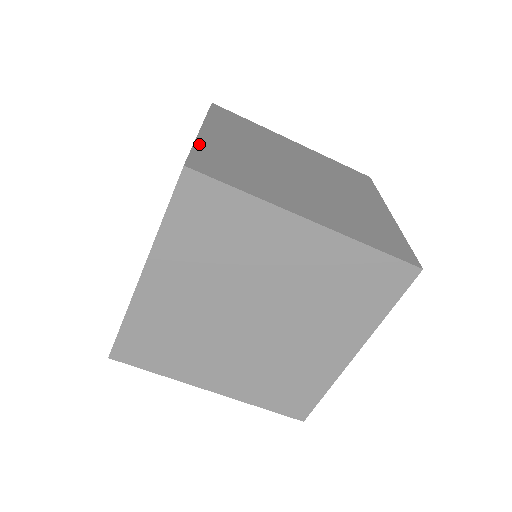
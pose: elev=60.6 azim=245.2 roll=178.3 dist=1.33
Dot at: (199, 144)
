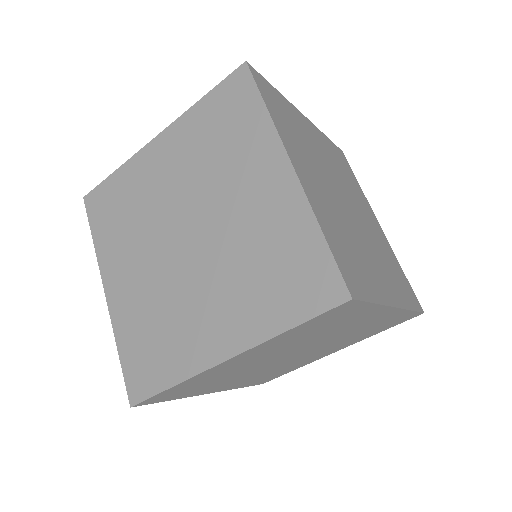
Dot at: (320, 222)
